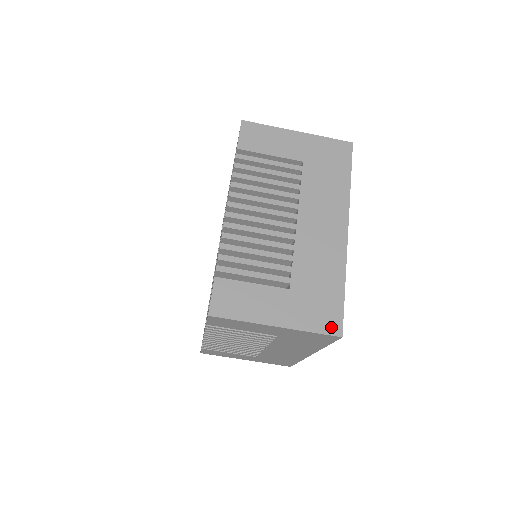
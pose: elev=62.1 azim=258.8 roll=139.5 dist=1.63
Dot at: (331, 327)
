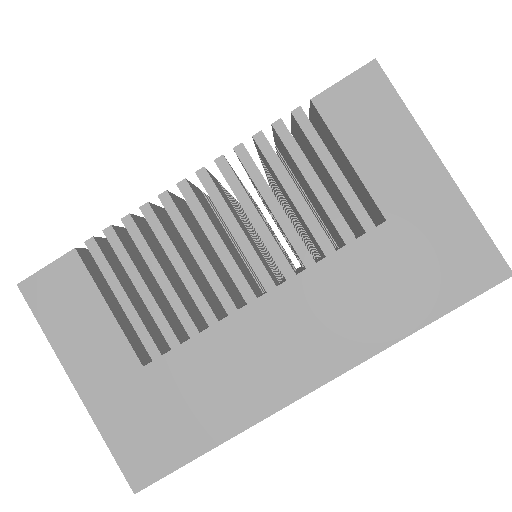
Dot at: (136, 467)
